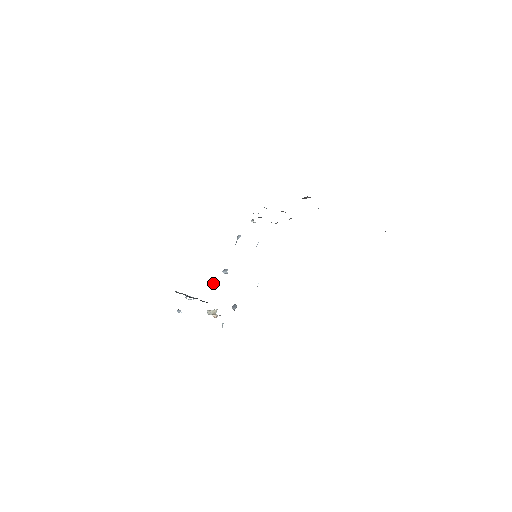
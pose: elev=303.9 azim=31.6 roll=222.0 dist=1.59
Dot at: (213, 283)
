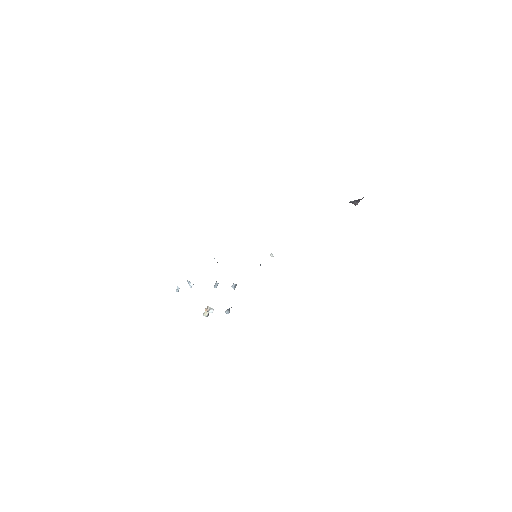
Dot at: occluded
